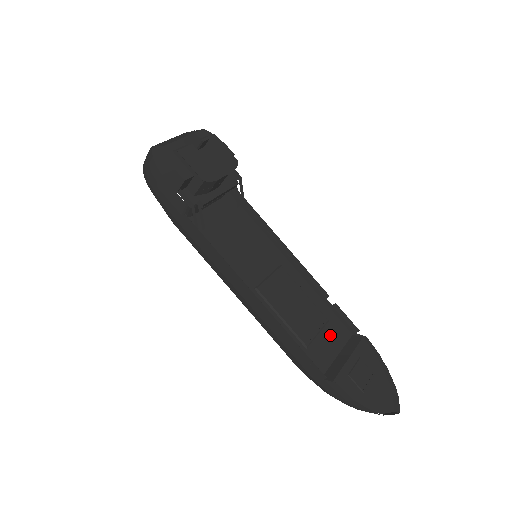
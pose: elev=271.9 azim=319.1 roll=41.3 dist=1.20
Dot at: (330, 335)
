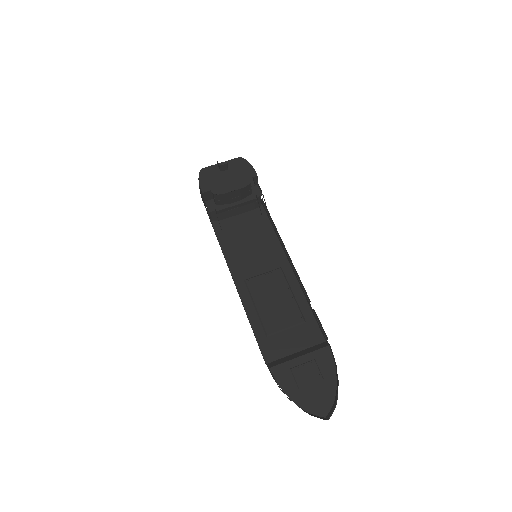
Dot at: (299, 334)
